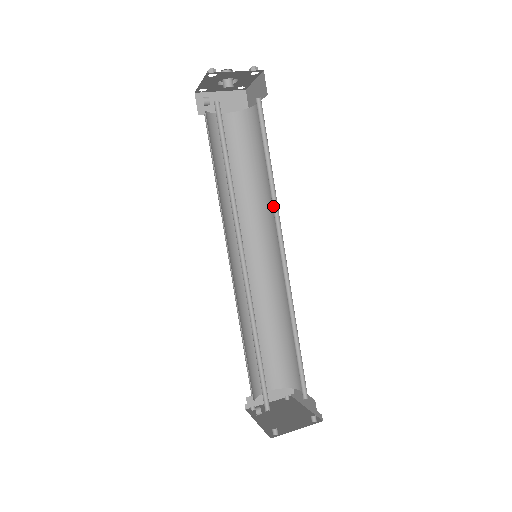
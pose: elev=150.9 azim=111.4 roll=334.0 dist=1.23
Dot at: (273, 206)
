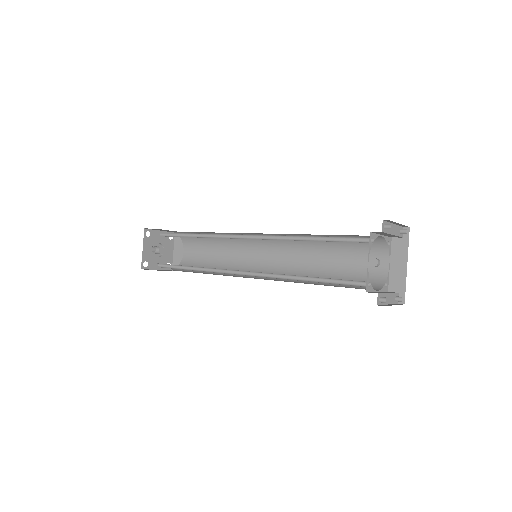
Dot at: (237, 241)
